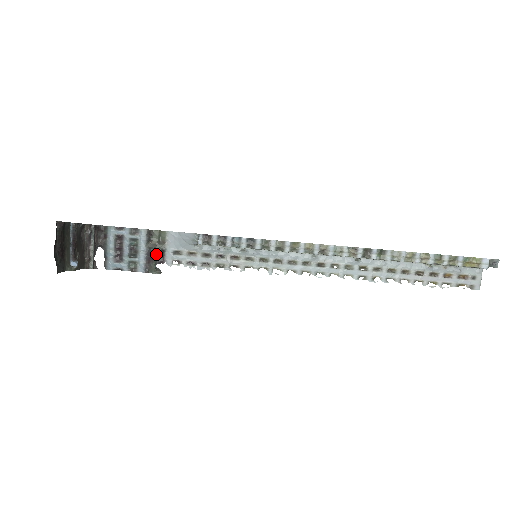
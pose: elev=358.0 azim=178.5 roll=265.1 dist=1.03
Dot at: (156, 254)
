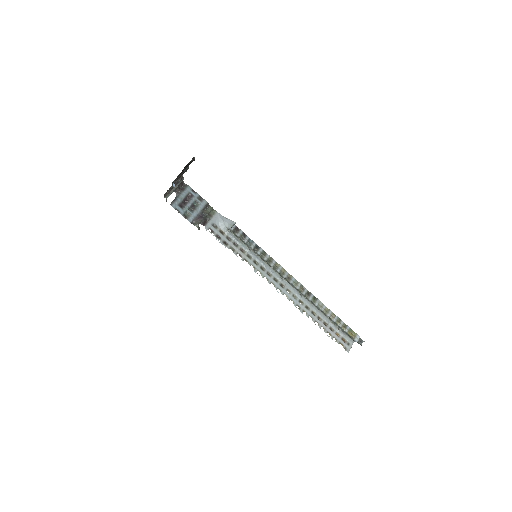
Dot at: (204, 218)
